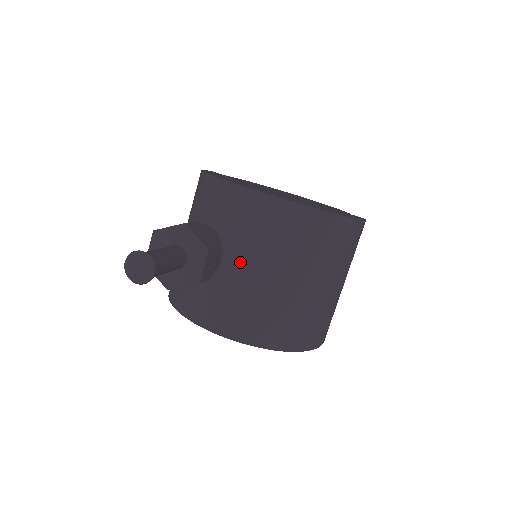
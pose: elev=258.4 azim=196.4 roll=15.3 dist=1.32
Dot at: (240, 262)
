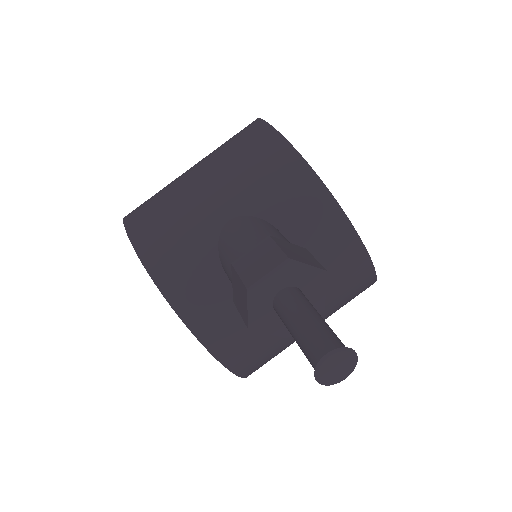
Dot at: occluded
